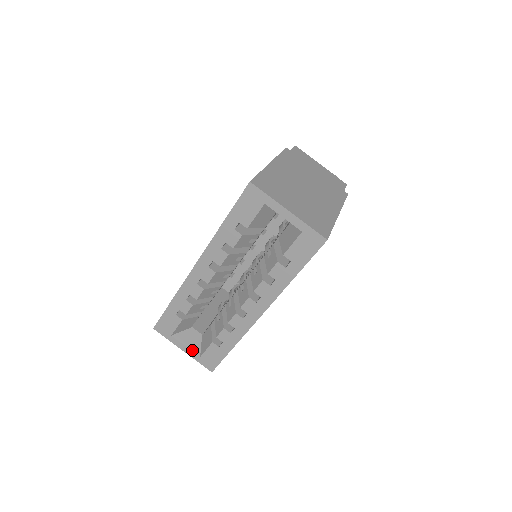
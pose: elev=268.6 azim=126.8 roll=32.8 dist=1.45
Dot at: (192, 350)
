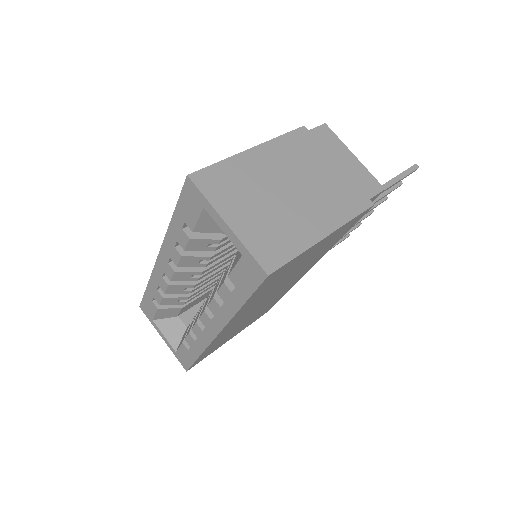
Dot at: (170, 342)
